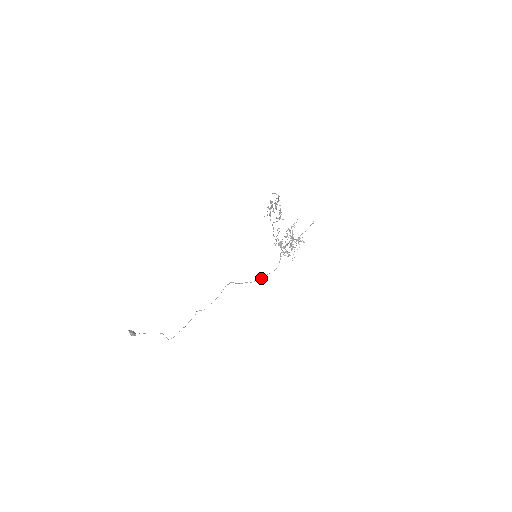
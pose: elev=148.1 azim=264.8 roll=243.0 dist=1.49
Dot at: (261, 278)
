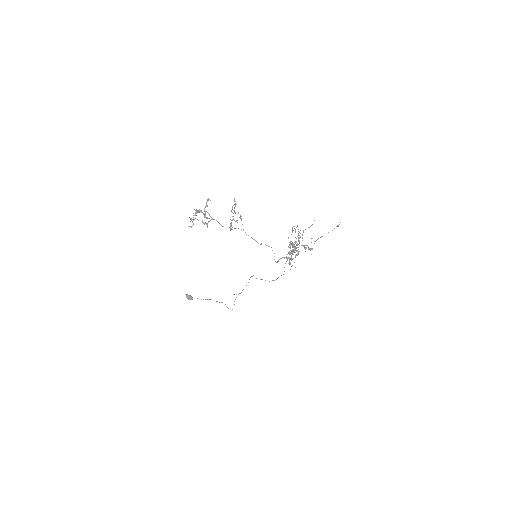
Dot at: occluded
